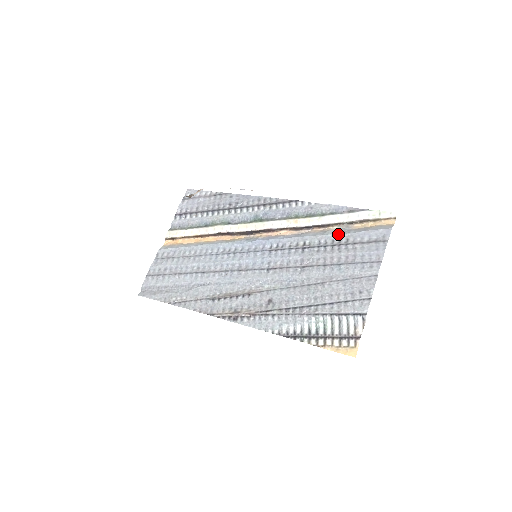
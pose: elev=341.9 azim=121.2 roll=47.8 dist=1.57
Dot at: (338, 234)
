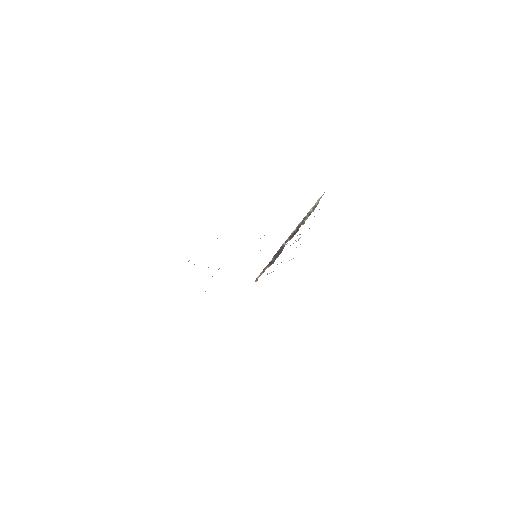
Dot at: occluded
